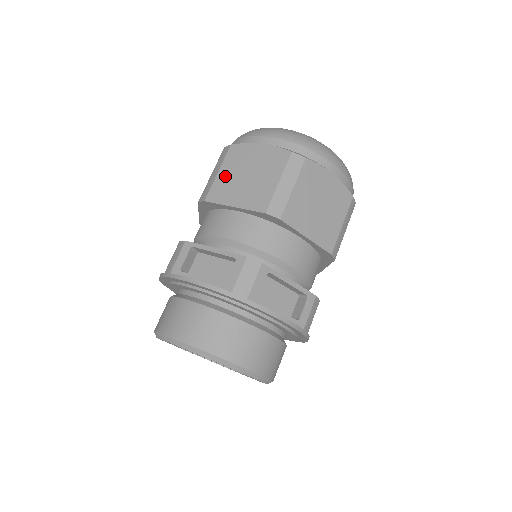
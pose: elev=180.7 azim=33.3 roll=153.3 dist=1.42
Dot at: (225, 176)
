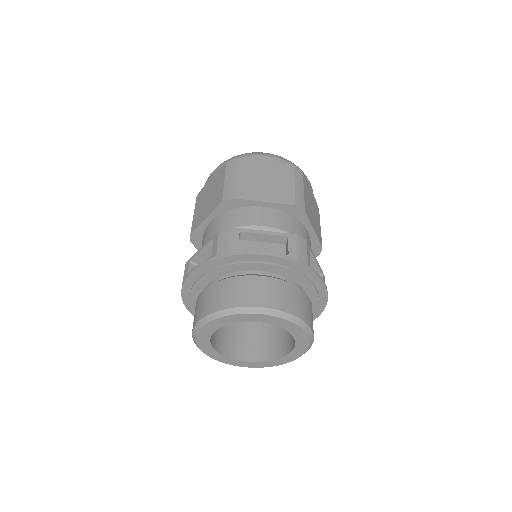
Dot at: (197, 211)
